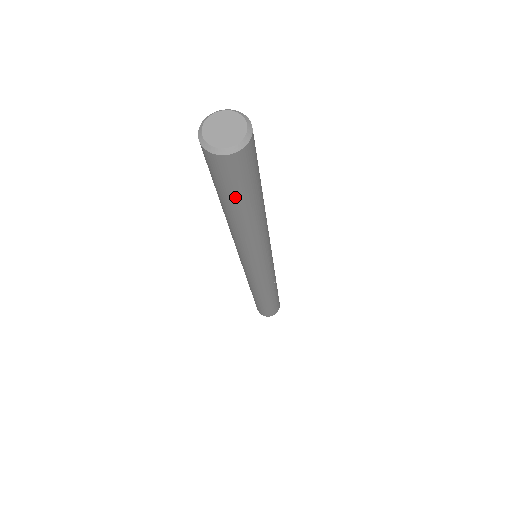
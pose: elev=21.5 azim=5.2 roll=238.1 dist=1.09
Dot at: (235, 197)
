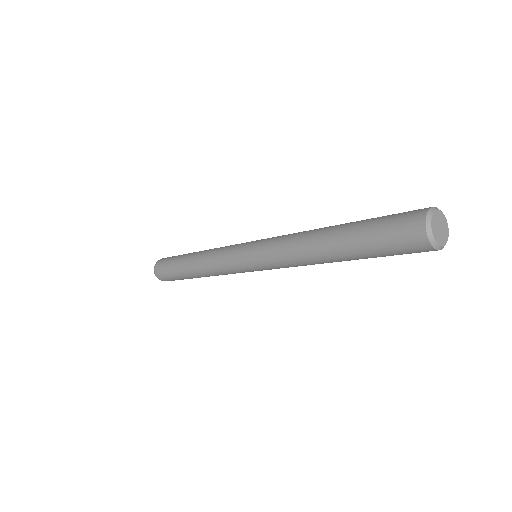
Dot at: (369, 245)
